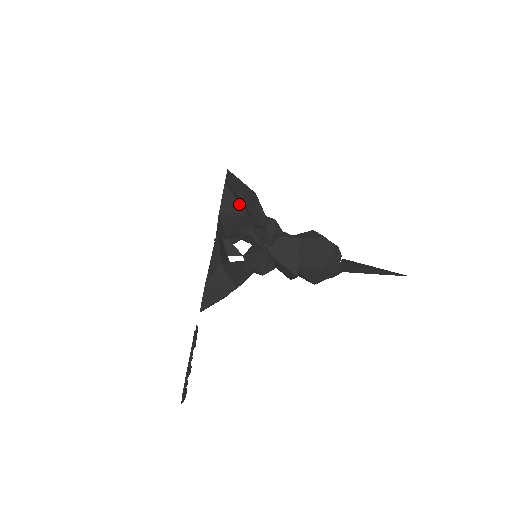
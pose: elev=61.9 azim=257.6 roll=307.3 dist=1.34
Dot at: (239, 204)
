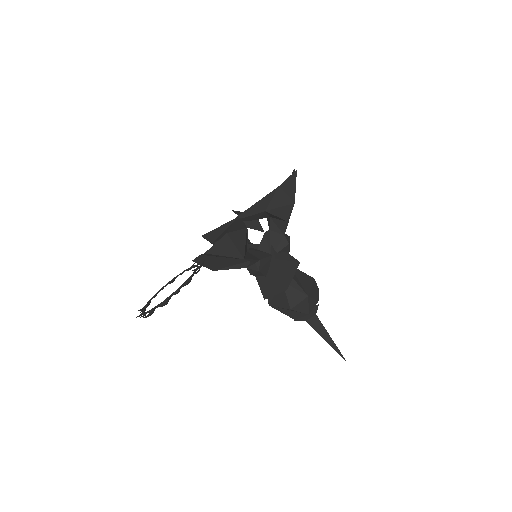
Dot at: occluded
